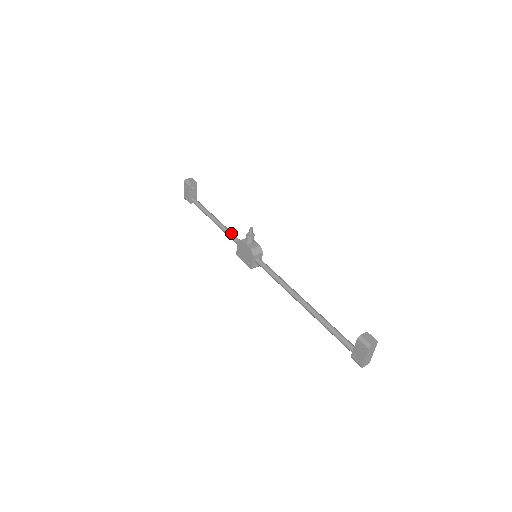
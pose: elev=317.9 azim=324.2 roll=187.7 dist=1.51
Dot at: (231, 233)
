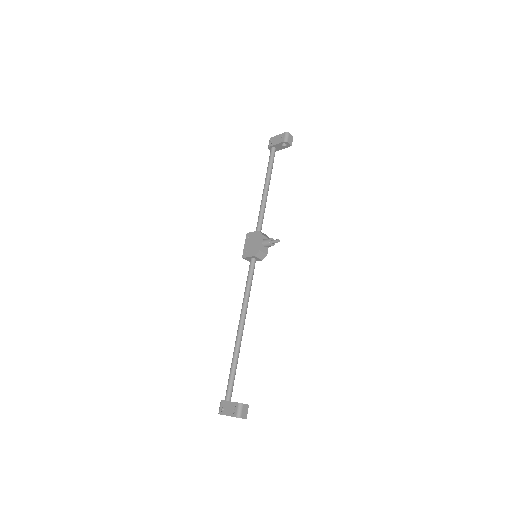
Dot at: (263, 216)
